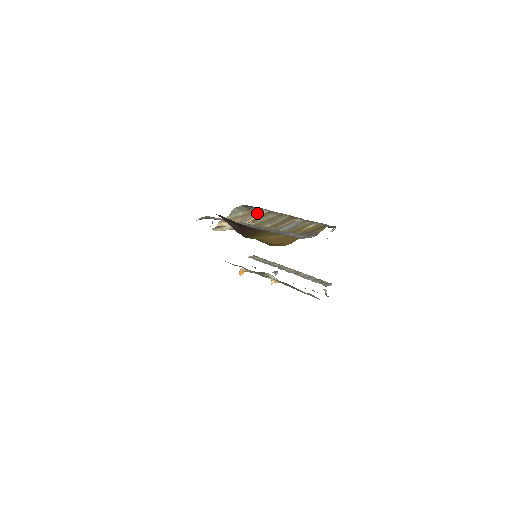
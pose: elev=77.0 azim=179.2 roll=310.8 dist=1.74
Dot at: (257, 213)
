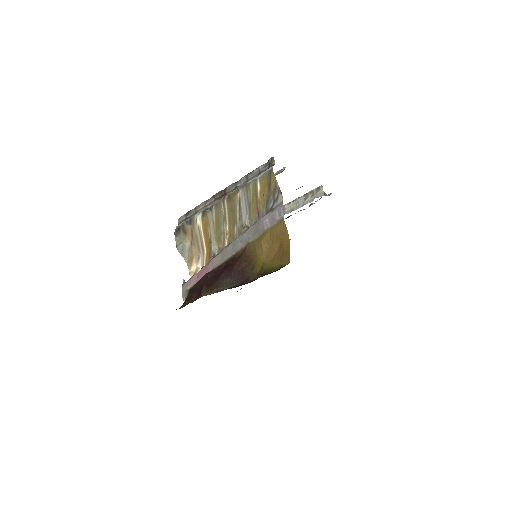
Dot at: (197, 227)
